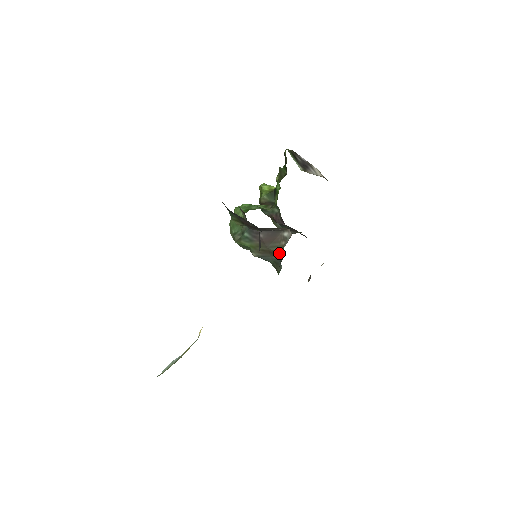
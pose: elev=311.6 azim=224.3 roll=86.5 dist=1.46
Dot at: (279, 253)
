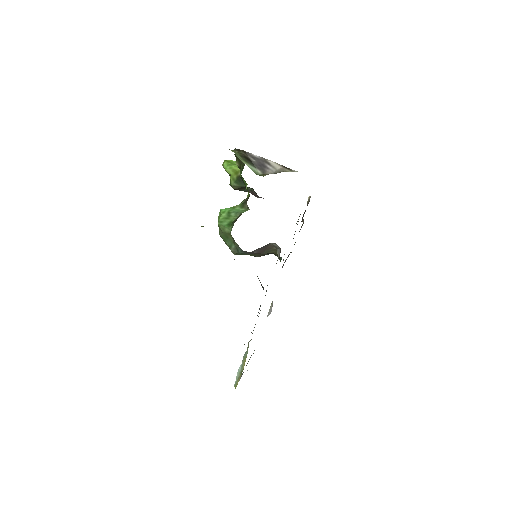
Dot at: occluded
